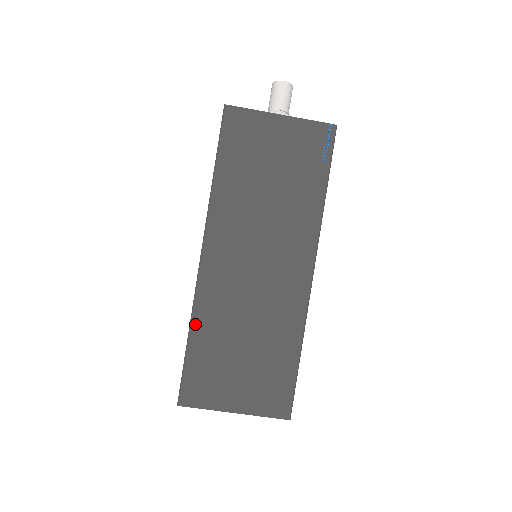
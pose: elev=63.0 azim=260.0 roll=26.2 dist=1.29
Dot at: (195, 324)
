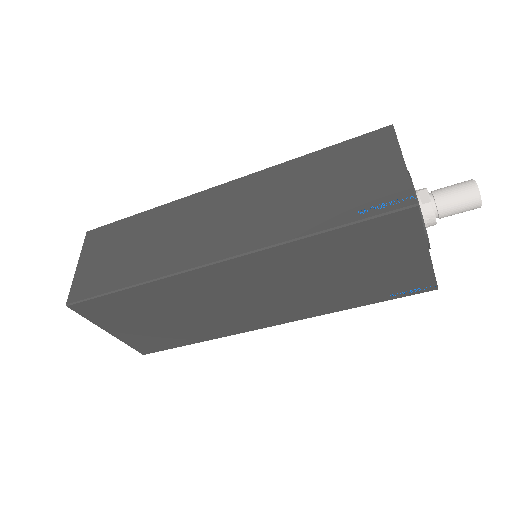
Dot at: (147, 287)
